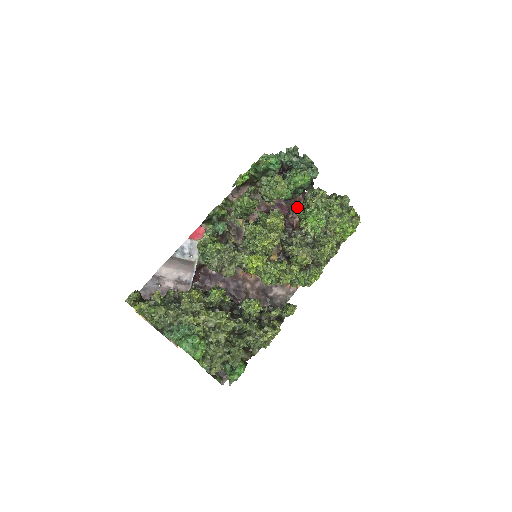
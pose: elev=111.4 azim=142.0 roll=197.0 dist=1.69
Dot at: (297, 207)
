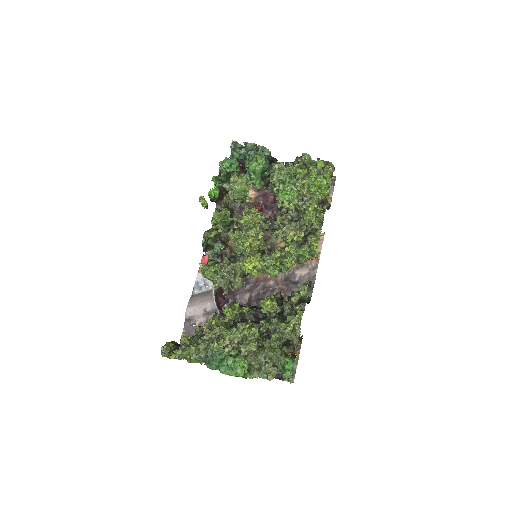
Dot at: occluded
